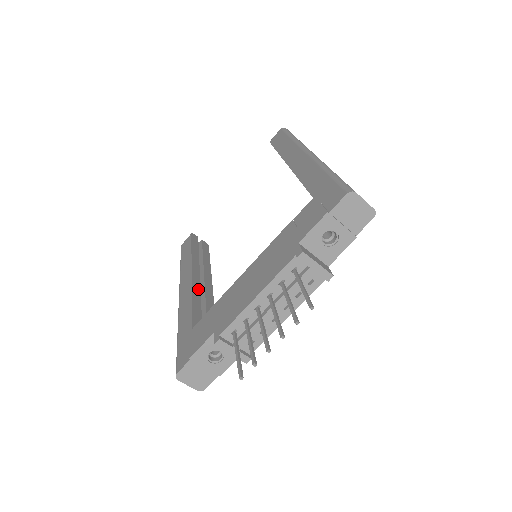
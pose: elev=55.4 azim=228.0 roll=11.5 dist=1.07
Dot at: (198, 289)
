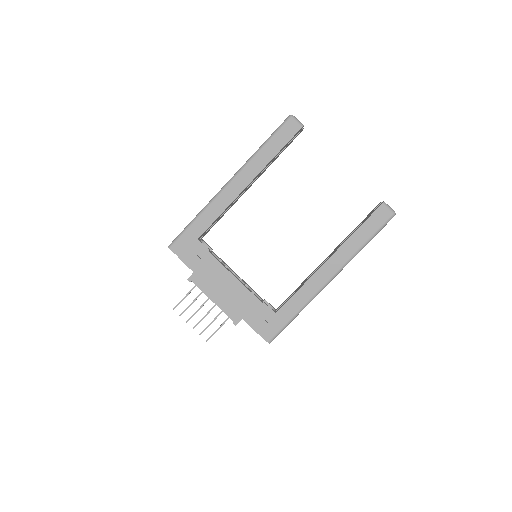
Dot at: occluded
